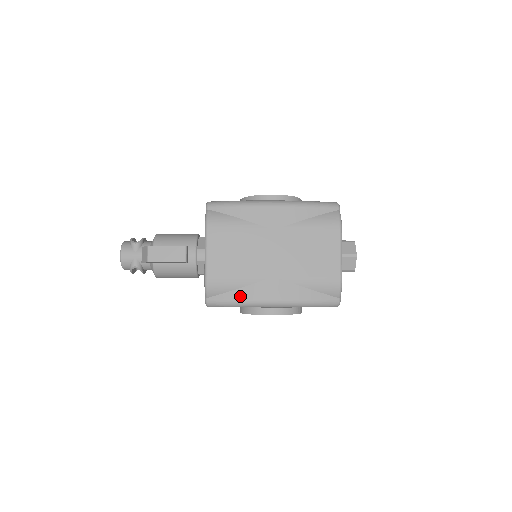
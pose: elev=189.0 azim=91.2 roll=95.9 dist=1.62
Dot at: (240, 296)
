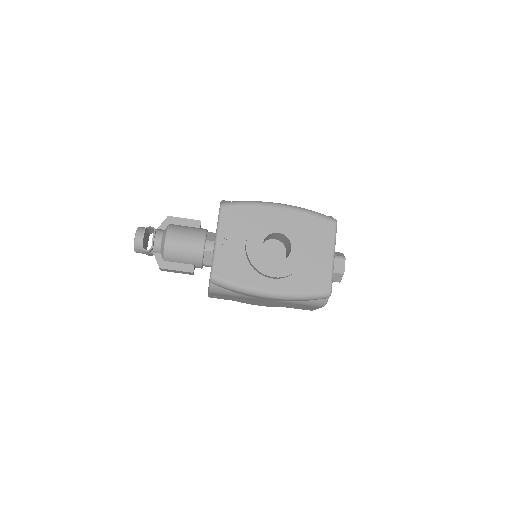
Dot at: occluded
